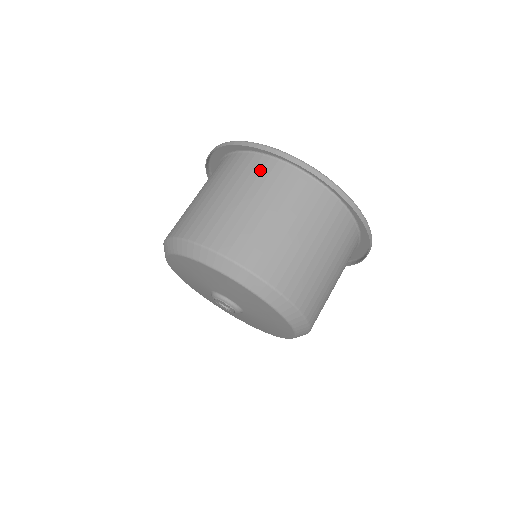
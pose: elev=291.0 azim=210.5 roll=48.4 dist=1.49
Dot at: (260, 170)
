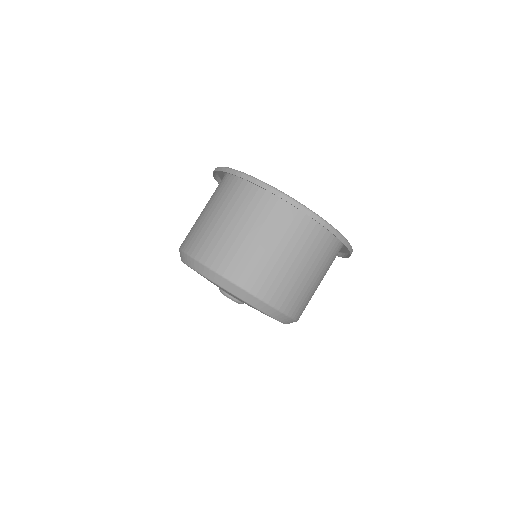
Dot at: (240, 192)
